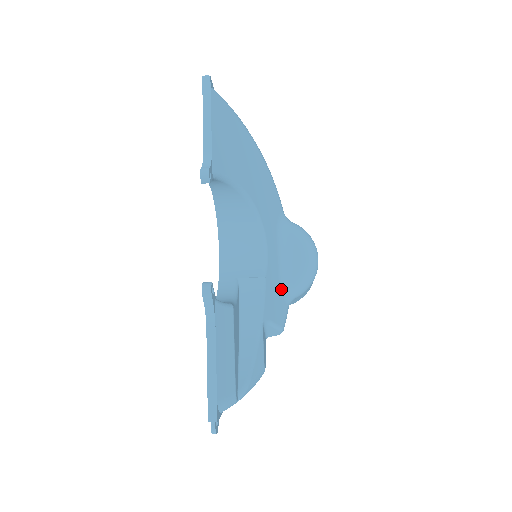
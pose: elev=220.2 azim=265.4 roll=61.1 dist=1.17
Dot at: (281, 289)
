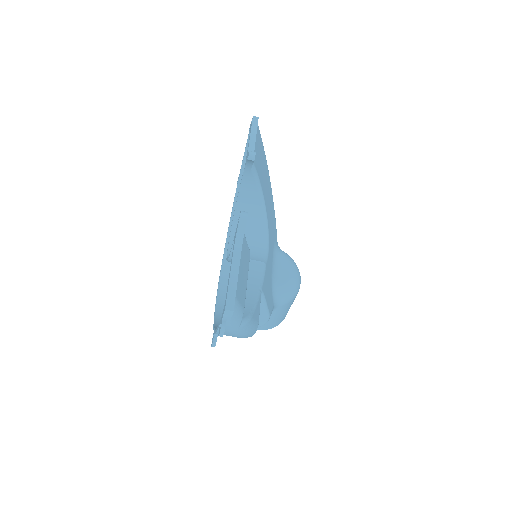
Dot at: (272, 287)
